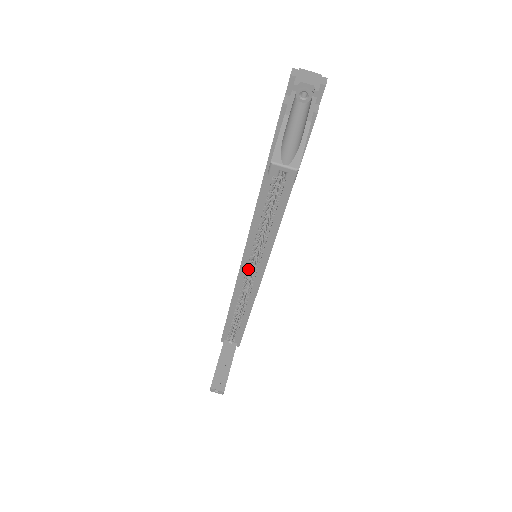
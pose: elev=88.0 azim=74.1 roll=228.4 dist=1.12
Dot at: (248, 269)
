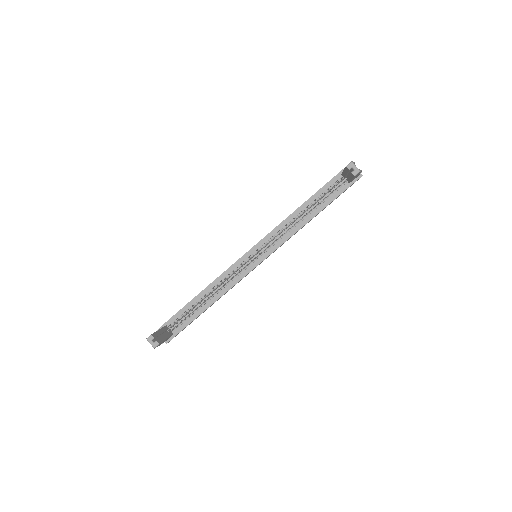
Dot at: (245, 261)
